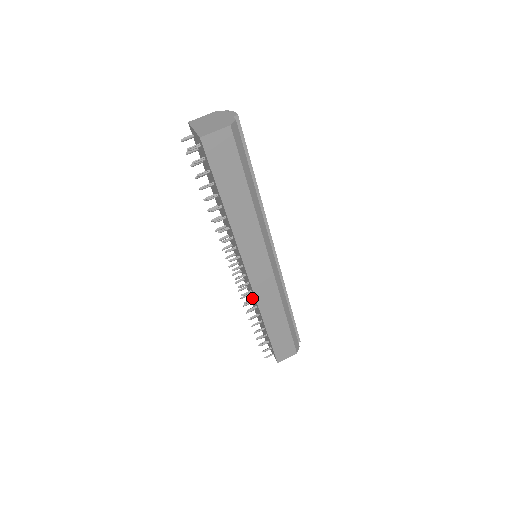
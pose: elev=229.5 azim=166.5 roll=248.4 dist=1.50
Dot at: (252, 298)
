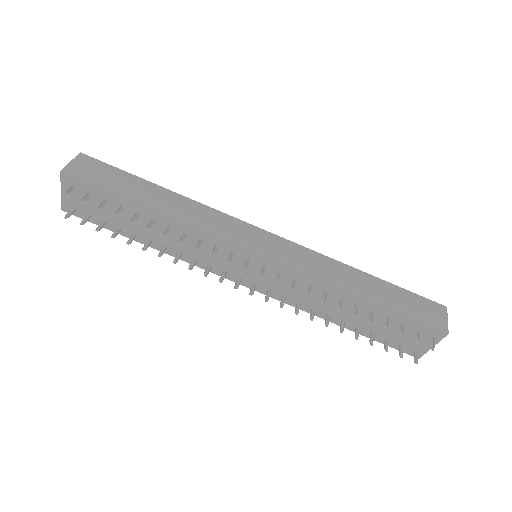
Dot at: (315, 301)
